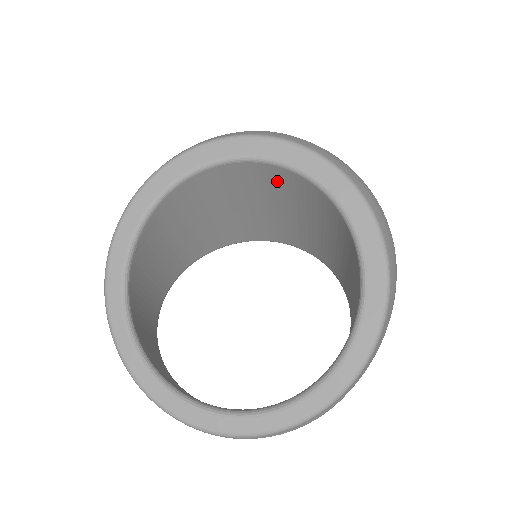
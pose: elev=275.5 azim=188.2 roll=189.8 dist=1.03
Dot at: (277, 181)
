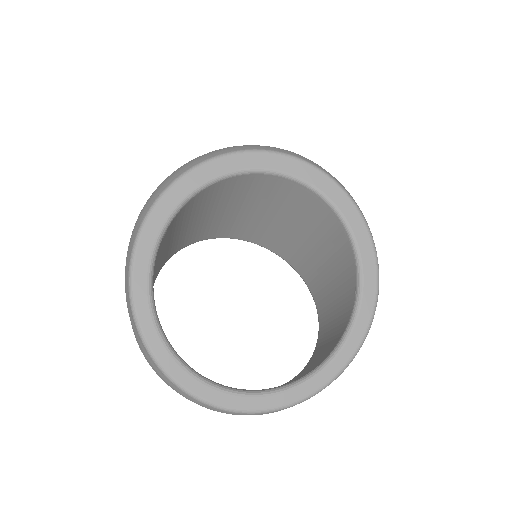
Dot at: (293, 196)
